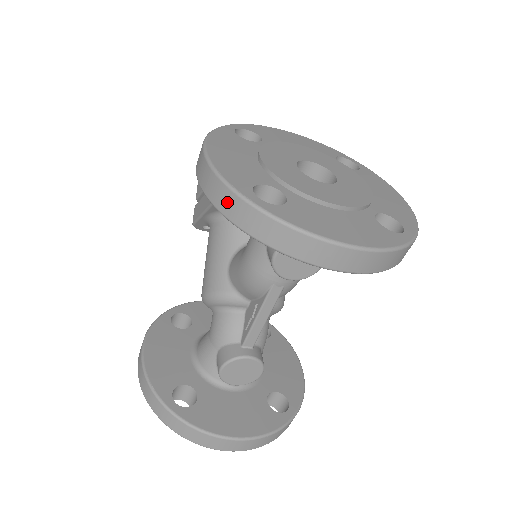
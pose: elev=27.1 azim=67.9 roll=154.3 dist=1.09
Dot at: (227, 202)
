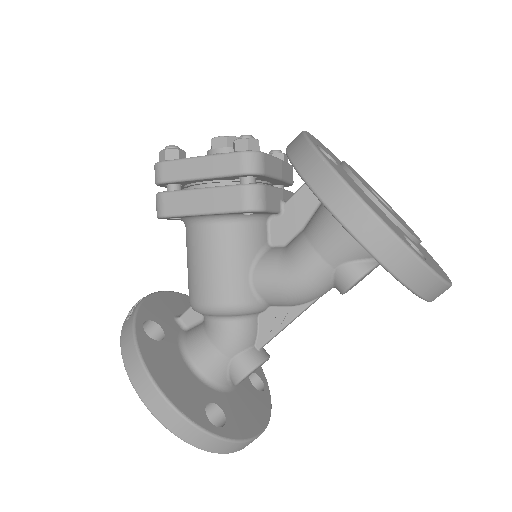
Dot at: (402, 262)
